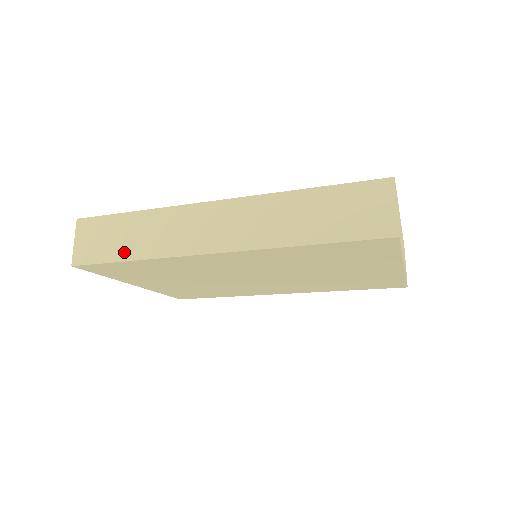
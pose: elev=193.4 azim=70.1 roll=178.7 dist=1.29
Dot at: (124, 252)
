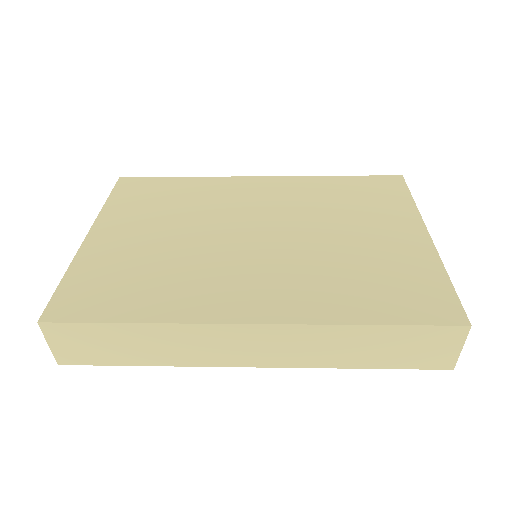
Dot at: (131, 359)
